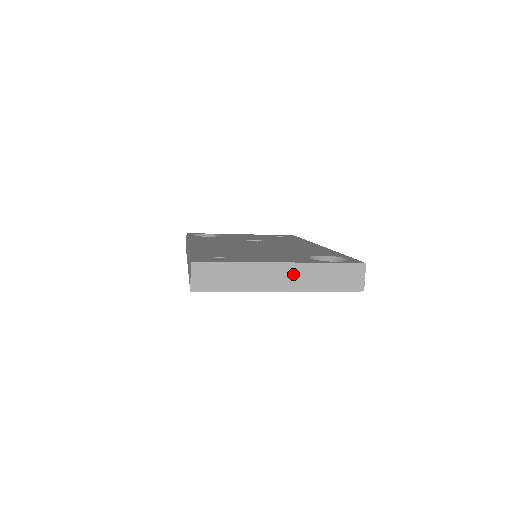
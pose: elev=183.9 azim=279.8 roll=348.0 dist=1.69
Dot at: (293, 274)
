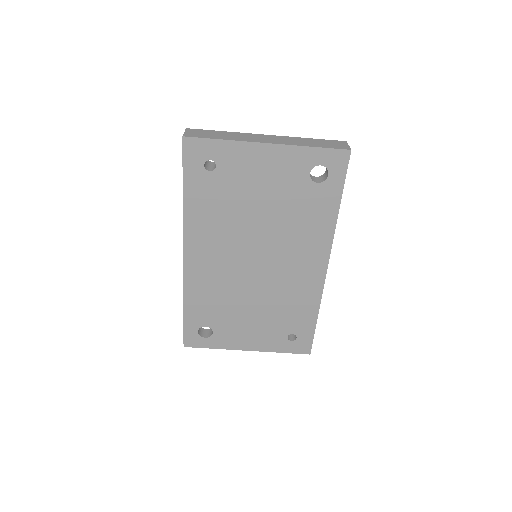
Dot at: (279, 139)
